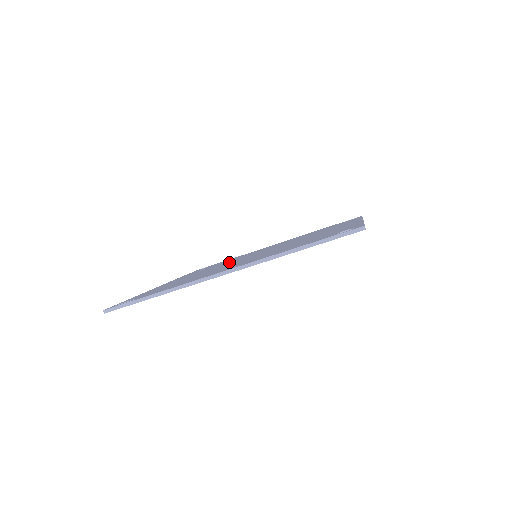
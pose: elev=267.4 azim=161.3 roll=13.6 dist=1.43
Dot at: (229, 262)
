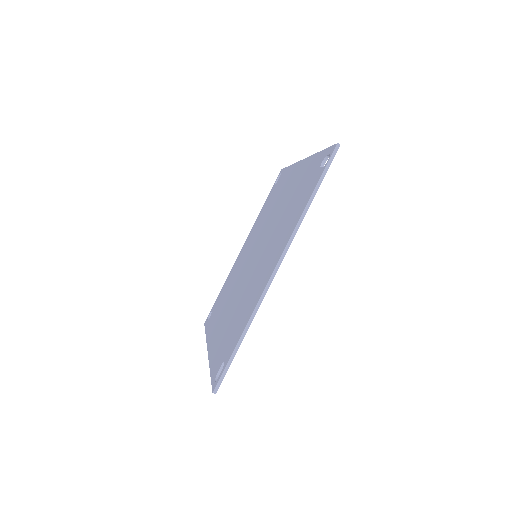
Dot at: (238, 282)
